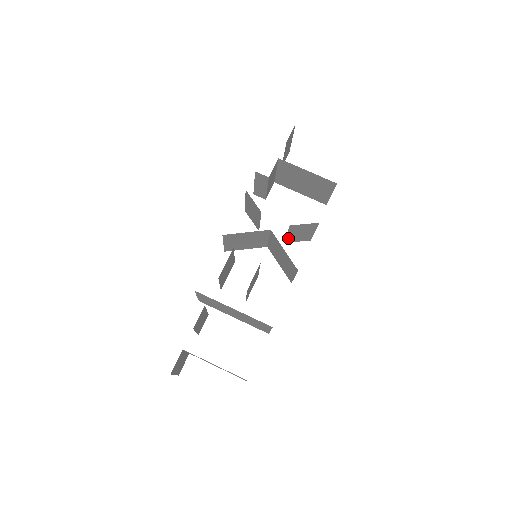
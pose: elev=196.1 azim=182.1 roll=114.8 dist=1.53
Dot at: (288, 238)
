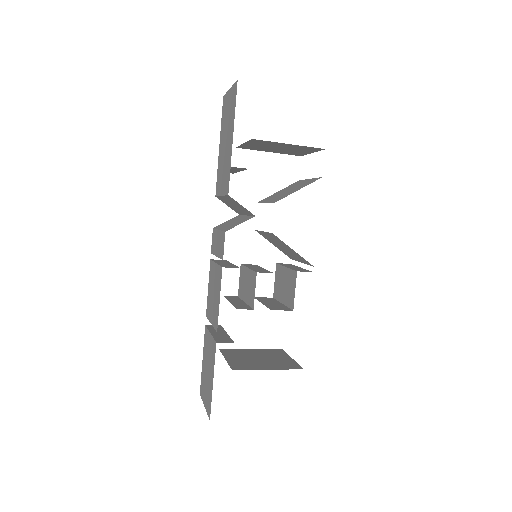
Dot at: occluded
